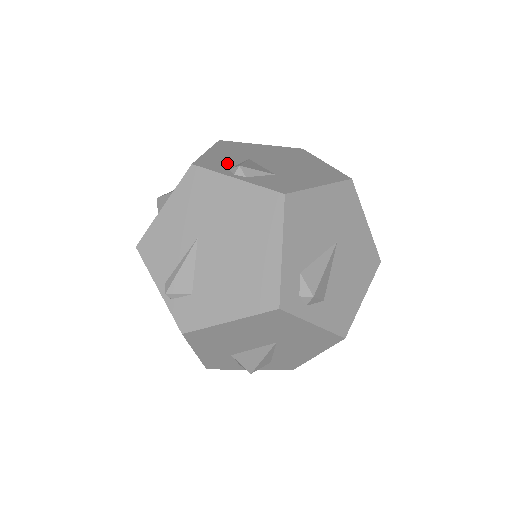
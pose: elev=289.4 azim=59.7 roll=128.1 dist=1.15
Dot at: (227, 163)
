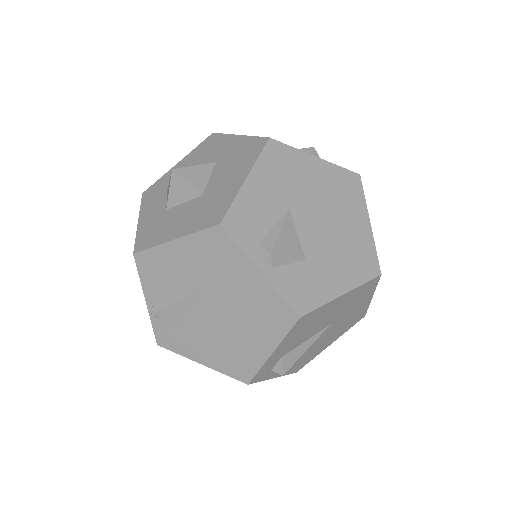
Dot at: (261, 223)
